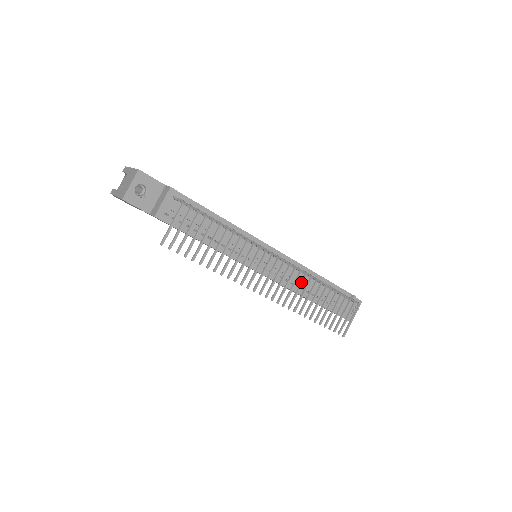
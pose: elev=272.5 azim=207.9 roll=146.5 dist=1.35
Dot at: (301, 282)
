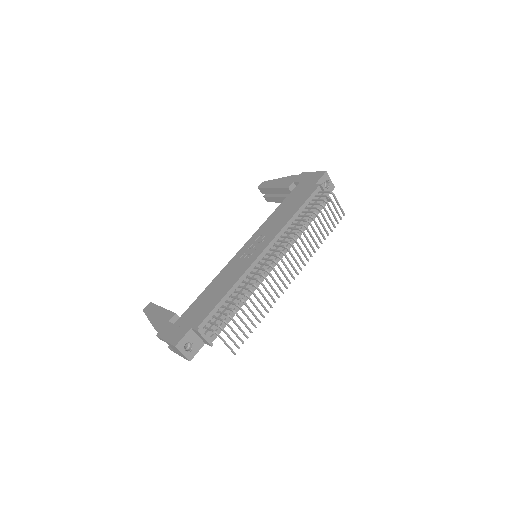
Dot at: (297, 245)
